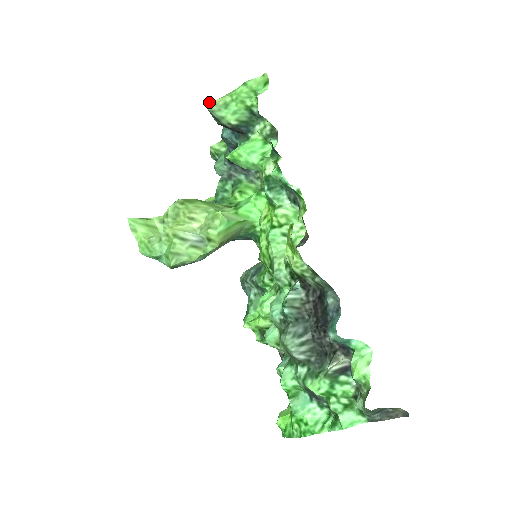
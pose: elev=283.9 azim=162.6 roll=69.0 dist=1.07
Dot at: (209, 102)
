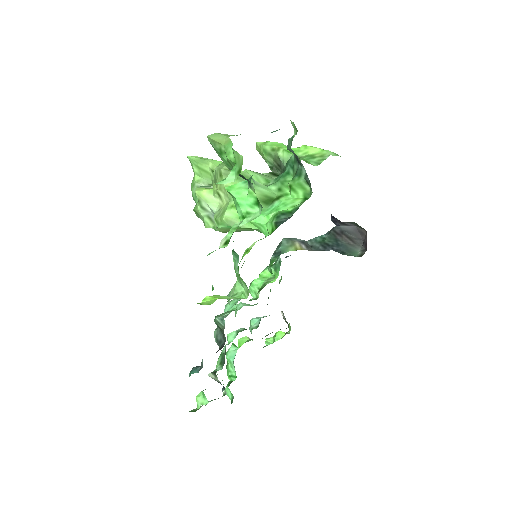
Dot at: (210, 137)
